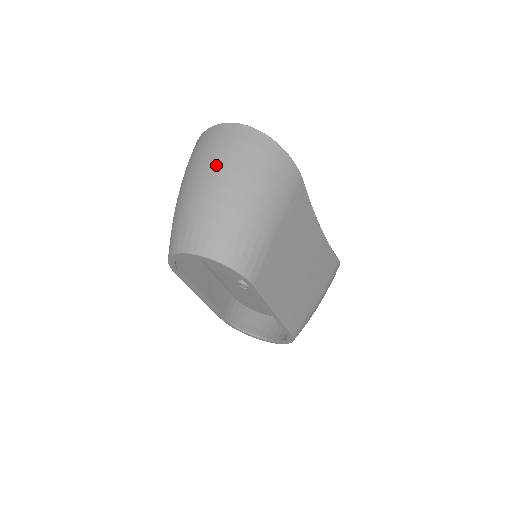
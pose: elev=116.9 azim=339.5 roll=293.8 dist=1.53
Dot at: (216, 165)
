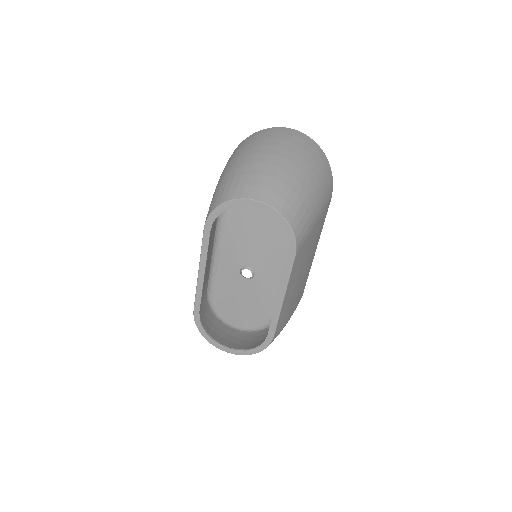
Dot at: (288, 148)
